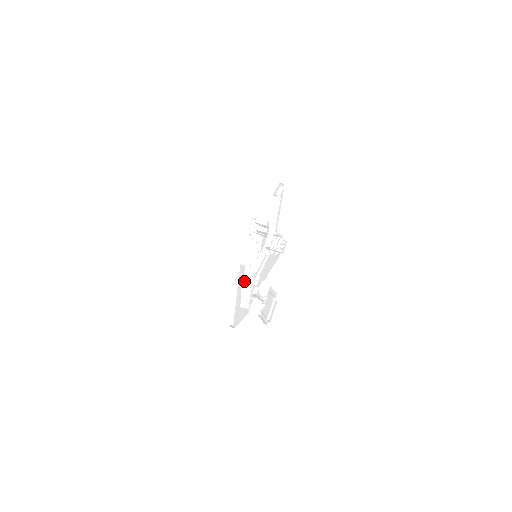
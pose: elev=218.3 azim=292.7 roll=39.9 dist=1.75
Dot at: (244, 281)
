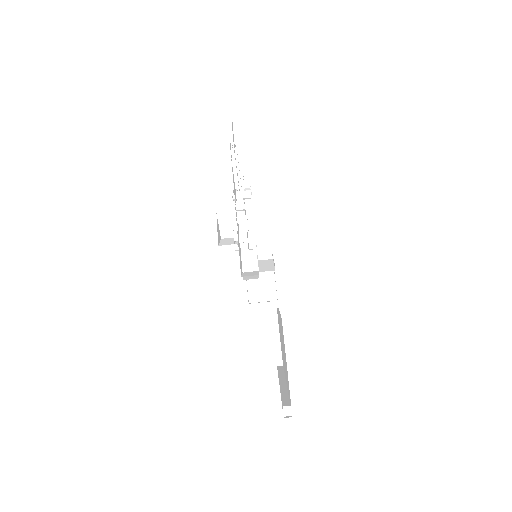
Dot at: occluded
